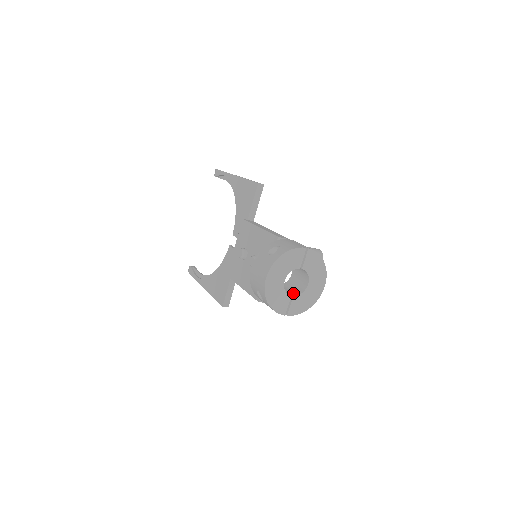
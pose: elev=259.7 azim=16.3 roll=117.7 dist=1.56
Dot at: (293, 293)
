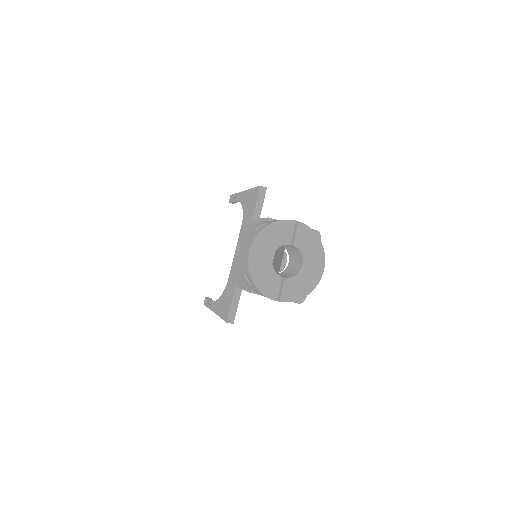
Dot at: (286, 276)
